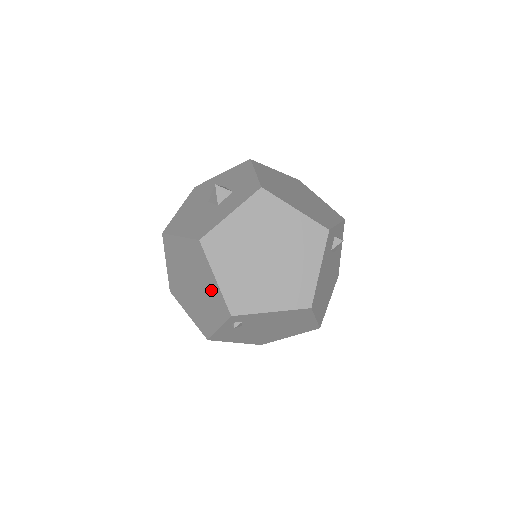
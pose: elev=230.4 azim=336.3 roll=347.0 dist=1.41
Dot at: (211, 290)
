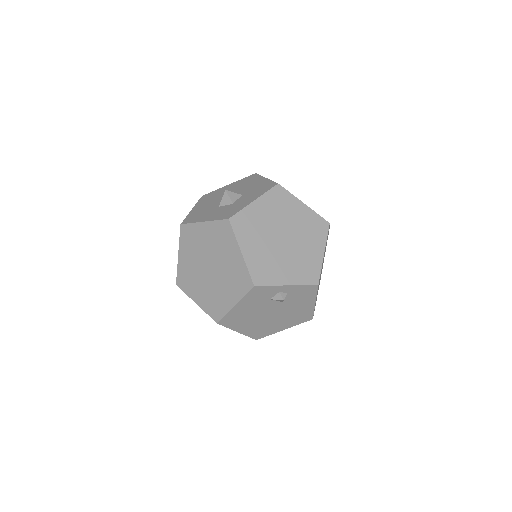
Dot at: occluded
